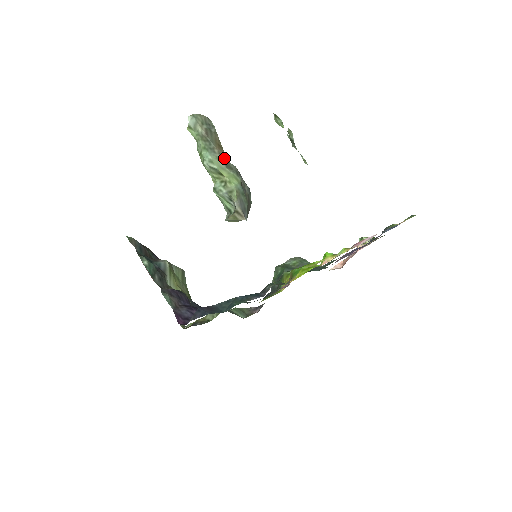
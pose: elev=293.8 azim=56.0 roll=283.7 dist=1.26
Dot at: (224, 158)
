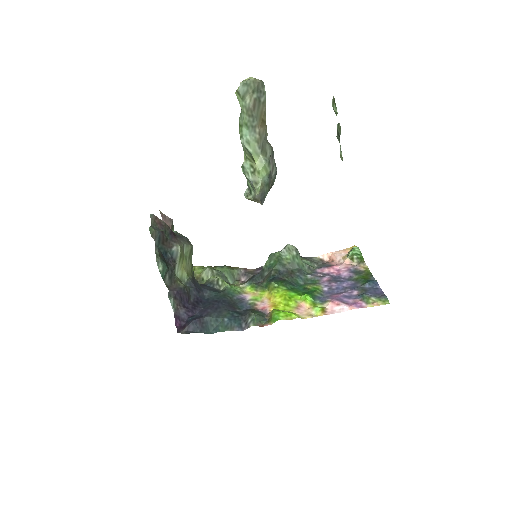
Dot at: (263, 138)
